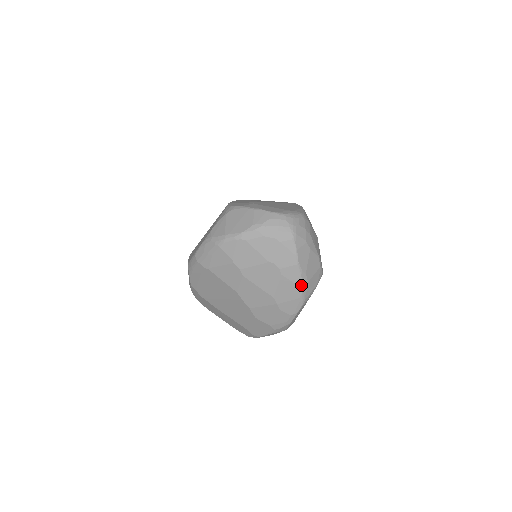
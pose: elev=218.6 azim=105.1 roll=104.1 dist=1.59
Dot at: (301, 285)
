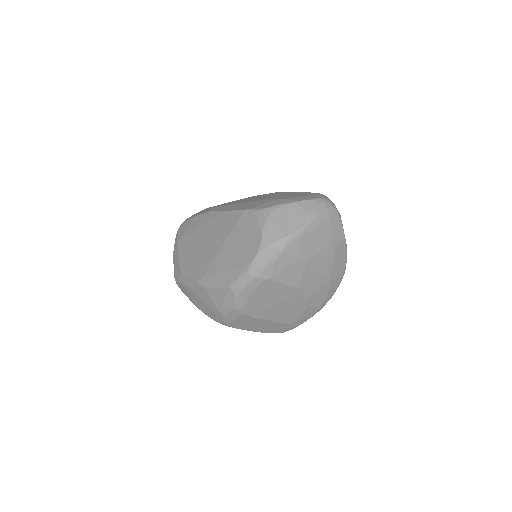
Dot at: (346, 256)
